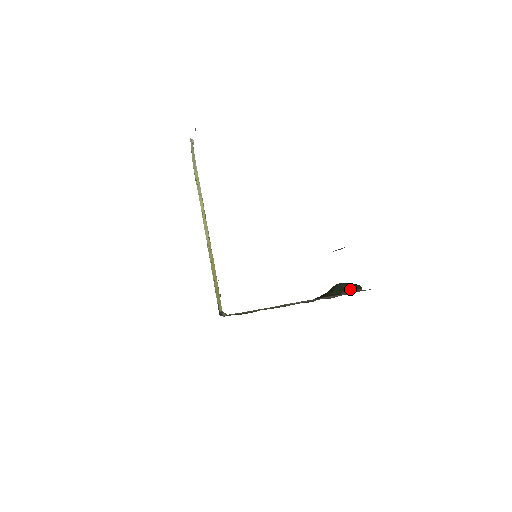
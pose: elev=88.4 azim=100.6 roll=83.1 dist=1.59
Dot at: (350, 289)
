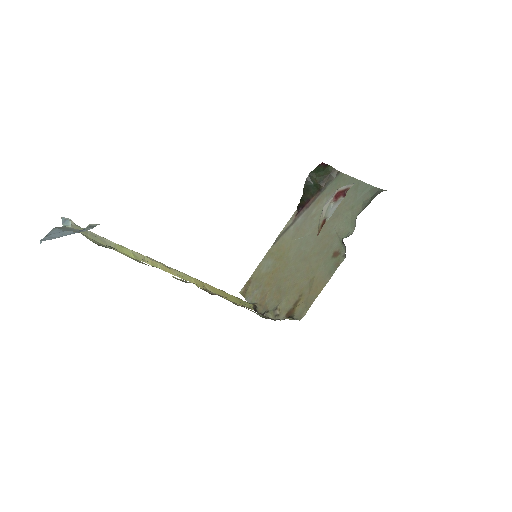
Dot at: (326, 179)
